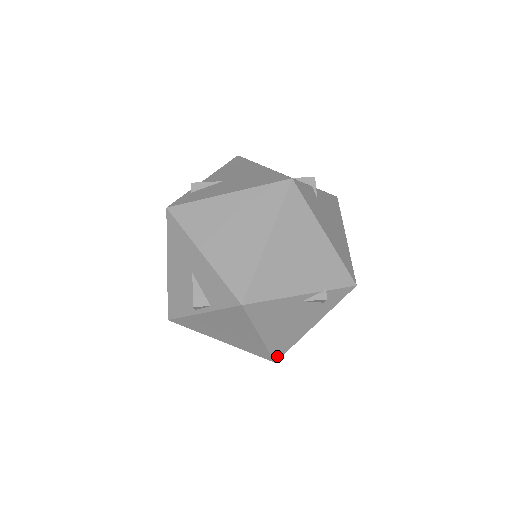
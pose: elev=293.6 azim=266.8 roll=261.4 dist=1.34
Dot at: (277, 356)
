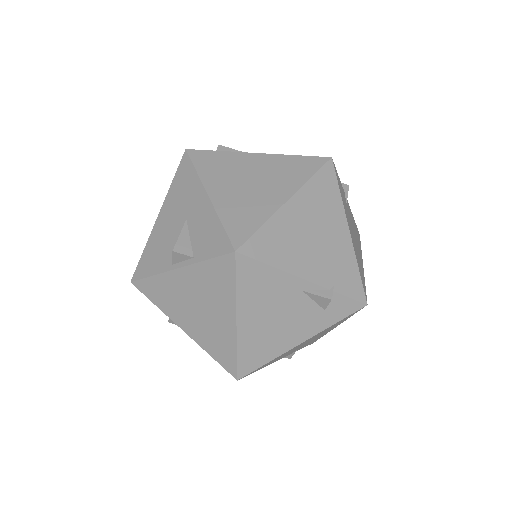
Dot at: (243, 370)
